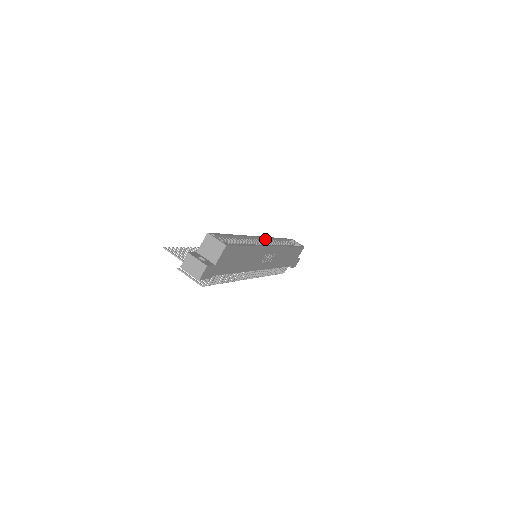
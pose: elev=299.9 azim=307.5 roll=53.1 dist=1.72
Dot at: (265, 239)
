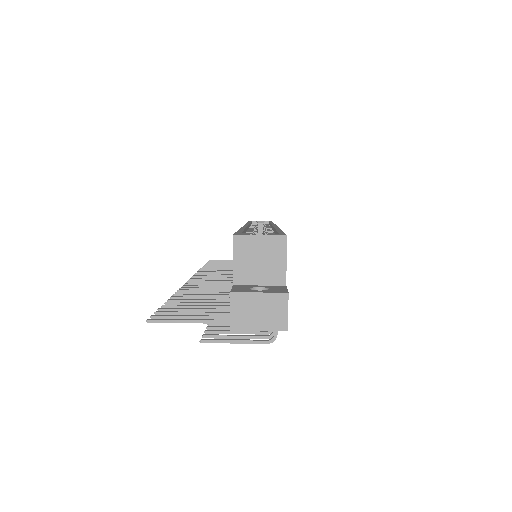
Dot at: occluded
